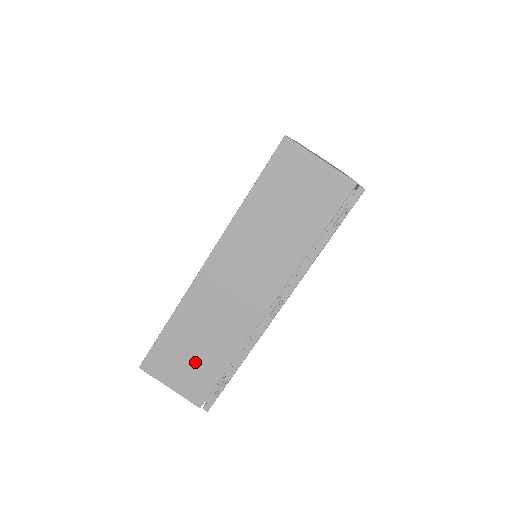
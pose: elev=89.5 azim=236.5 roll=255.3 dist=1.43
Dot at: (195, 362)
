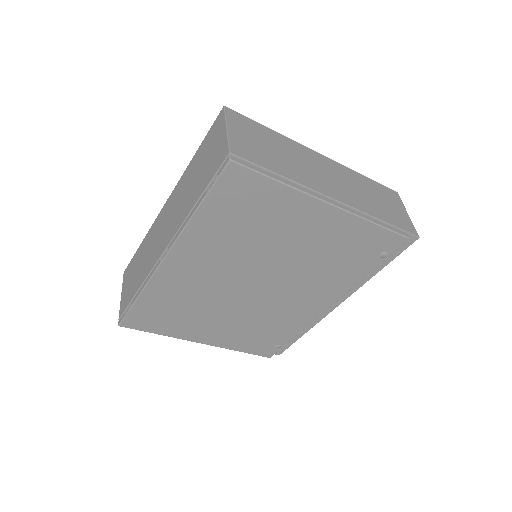
Dot at: (132, 281)
